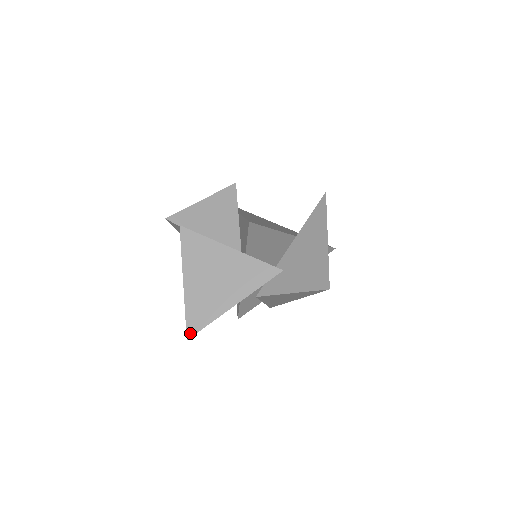
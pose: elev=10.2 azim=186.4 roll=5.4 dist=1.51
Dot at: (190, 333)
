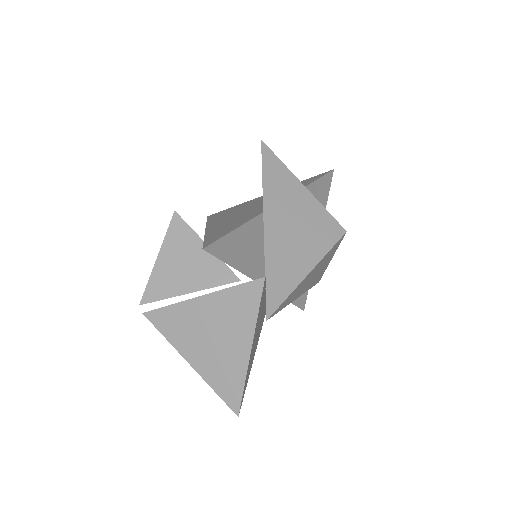
Dot at: (235, 408)
